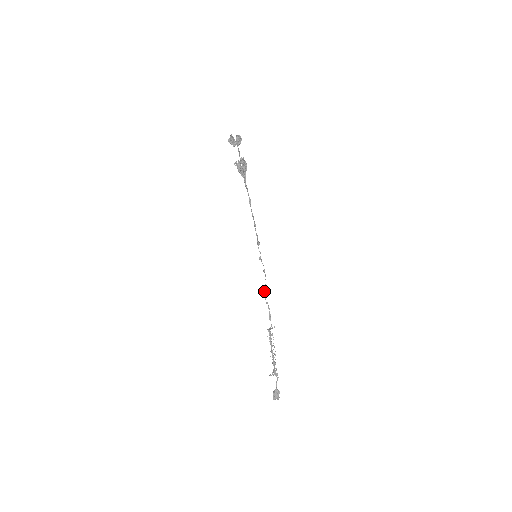
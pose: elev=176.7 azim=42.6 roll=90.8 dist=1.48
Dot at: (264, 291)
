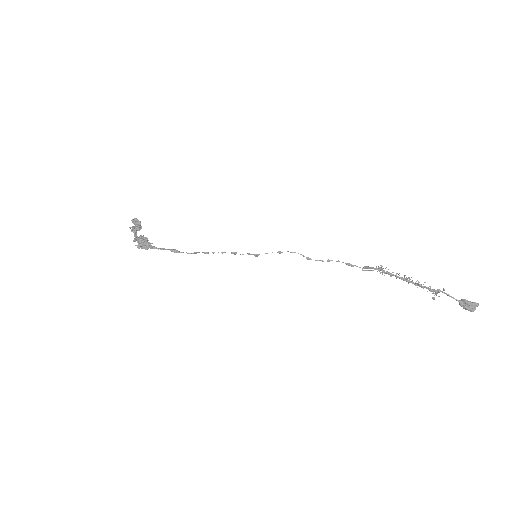
Dot at: occluded
